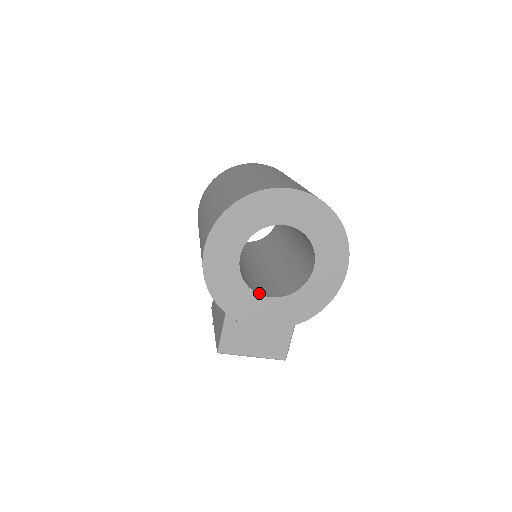
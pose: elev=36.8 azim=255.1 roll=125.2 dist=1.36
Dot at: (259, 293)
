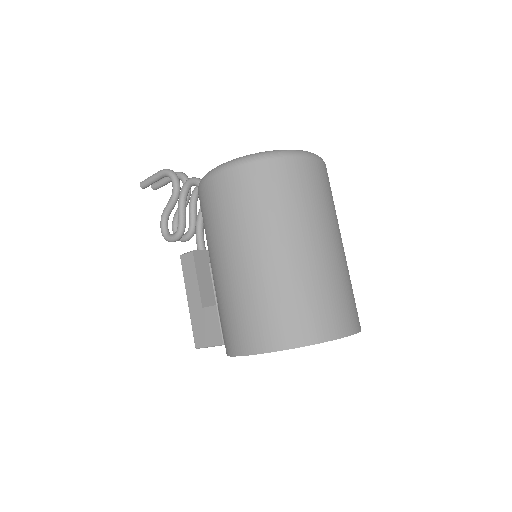
Dot at: occluded
